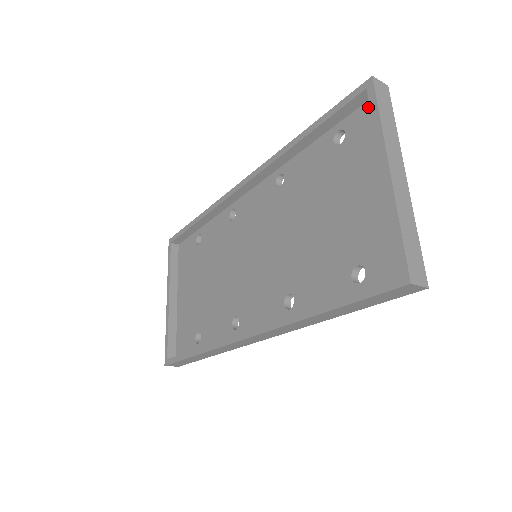
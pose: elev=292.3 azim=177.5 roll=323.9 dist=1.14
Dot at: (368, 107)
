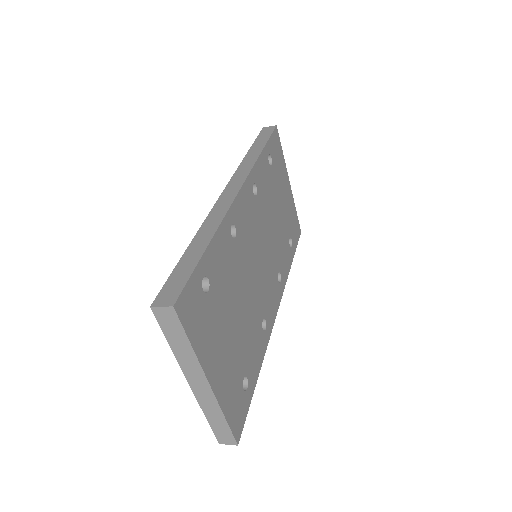
Dot at: occluded
